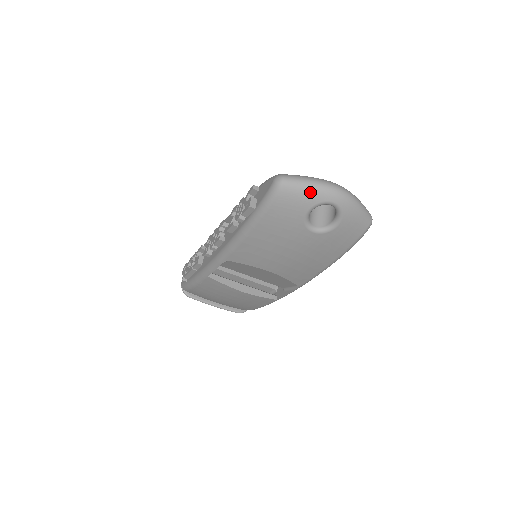
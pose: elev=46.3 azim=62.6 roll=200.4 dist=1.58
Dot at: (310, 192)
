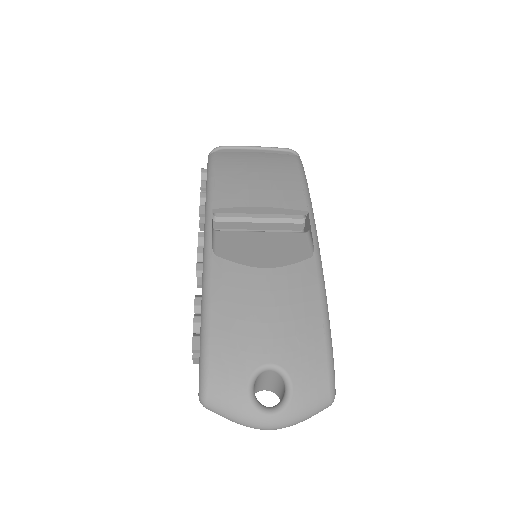
Dot at: occluded
